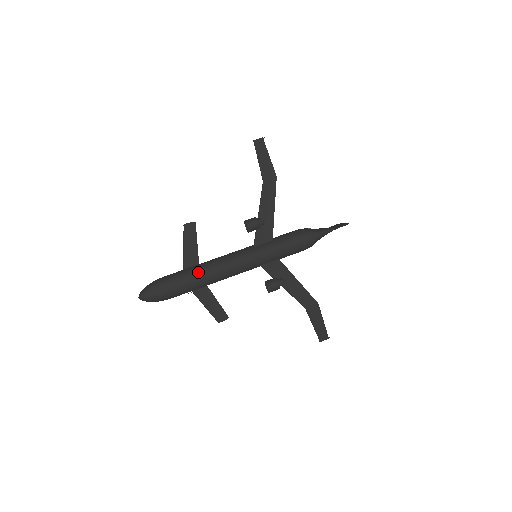
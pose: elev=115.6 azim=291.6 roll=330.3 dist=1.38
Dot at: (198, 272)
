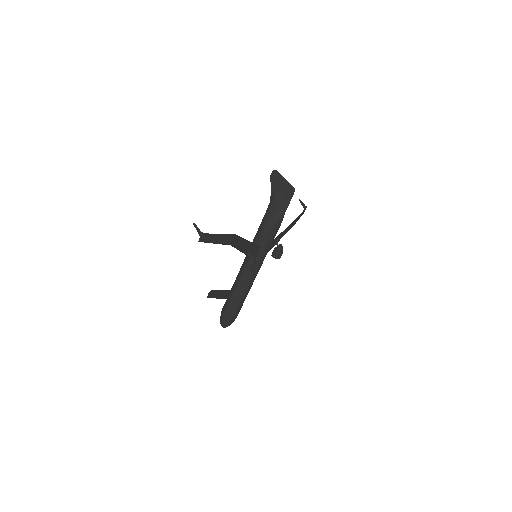
Dot at: (242, 299)
